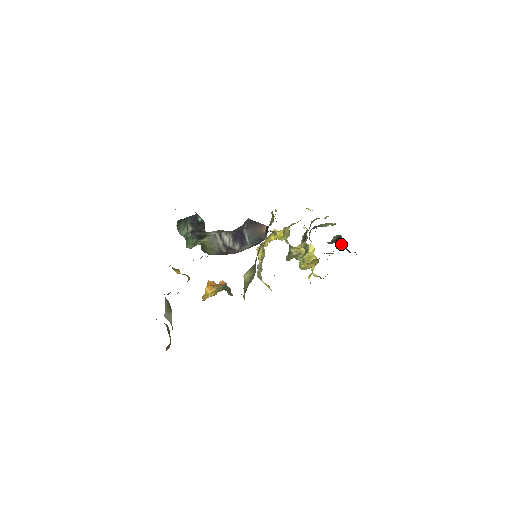
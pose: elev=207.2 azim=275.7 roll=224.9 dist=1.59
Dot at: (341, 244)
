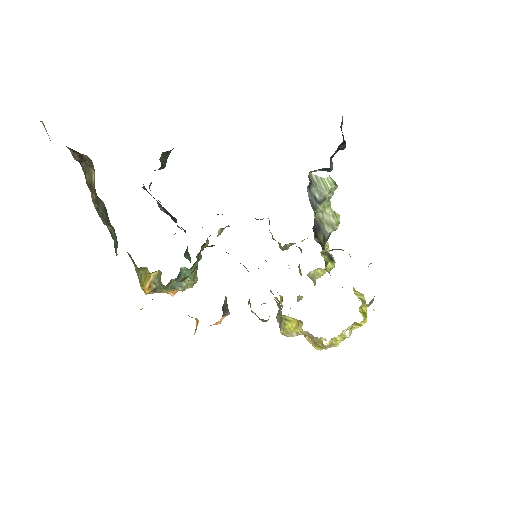
Dot at: occluded
